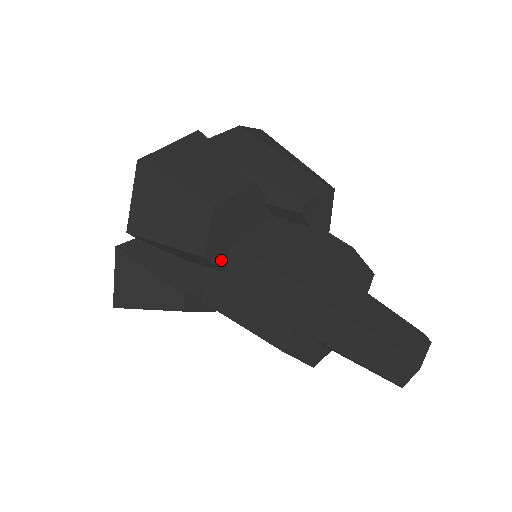
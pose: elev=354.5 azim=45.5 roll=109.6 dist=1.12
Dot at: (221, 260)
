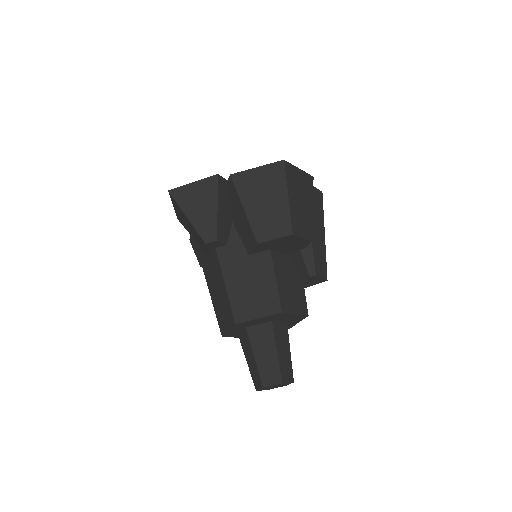
Dot at: (257, 250)
